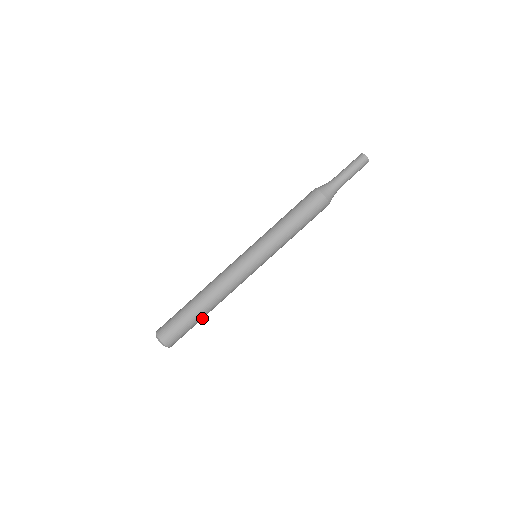
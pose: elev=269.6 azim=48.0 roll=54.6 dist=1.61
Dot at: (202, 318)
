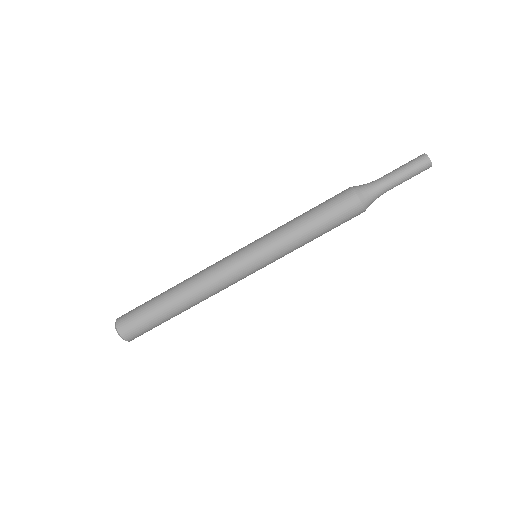
Dot at: occluded
